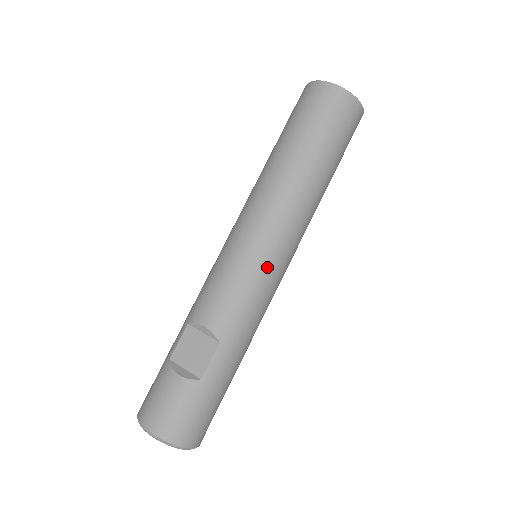
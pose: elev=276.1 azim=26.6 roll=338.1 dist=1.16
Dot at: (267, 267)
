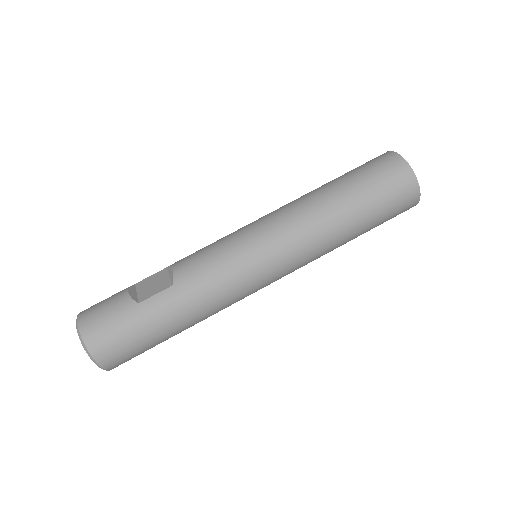
Dot at: (250, 254)
